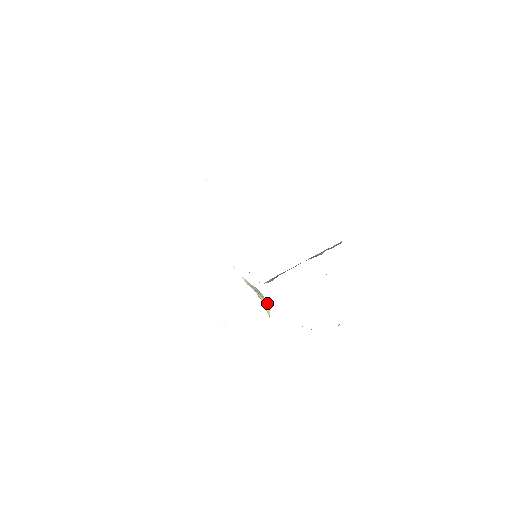
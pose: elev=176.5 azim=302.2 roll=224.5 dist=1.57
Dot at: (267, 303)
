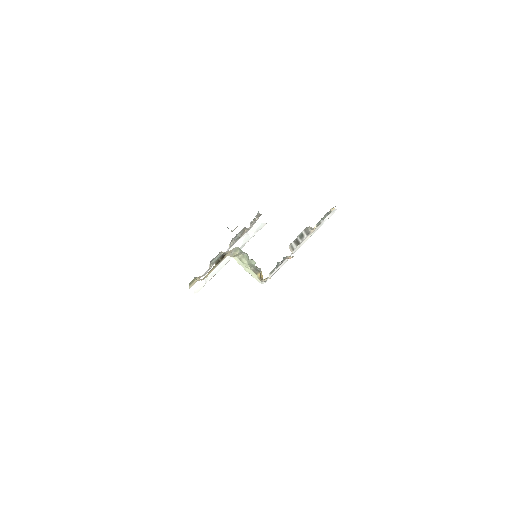
Dot at: (255, 263)
